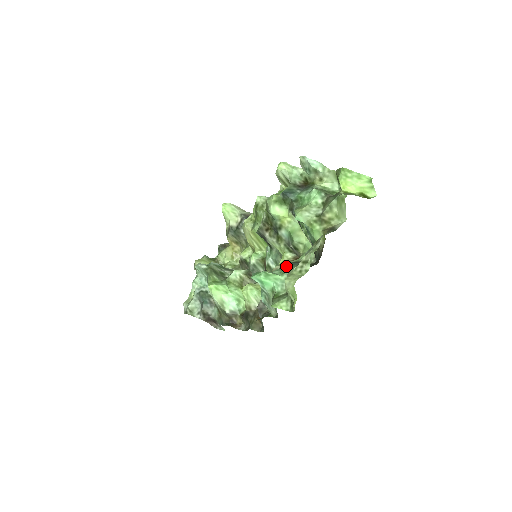
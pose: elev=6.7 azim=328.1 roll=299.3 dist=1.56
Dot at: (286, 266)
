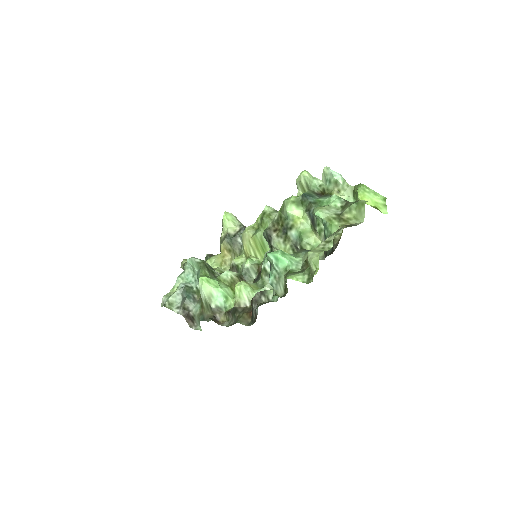
Dot at: (301, 251)
